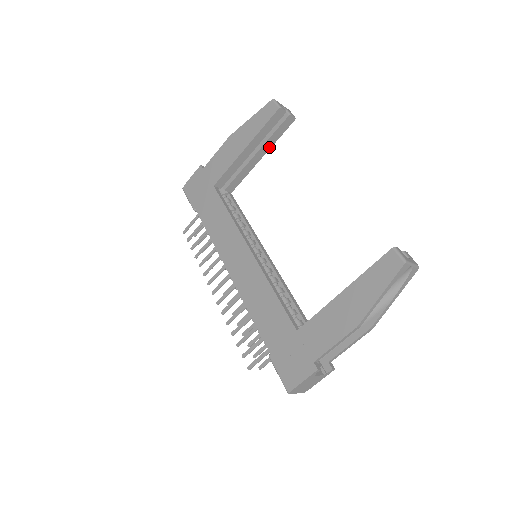
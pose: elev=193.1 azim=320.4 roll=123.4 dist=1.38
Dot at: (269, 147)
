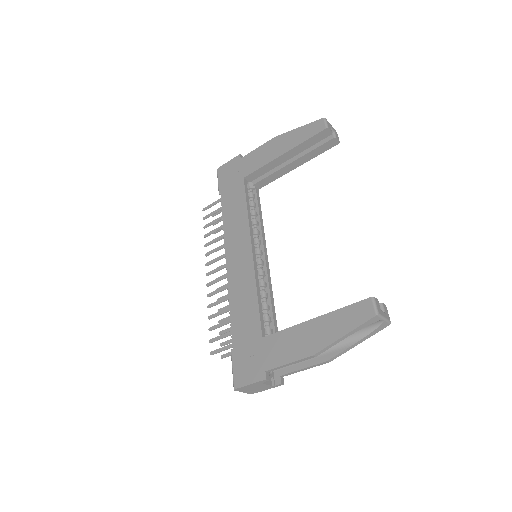
Dot at: (306, 160)
